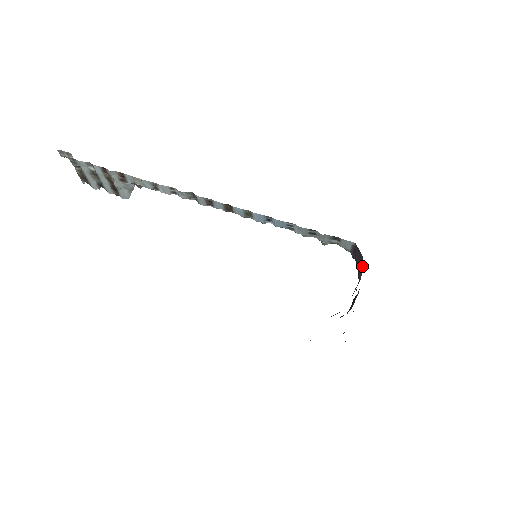
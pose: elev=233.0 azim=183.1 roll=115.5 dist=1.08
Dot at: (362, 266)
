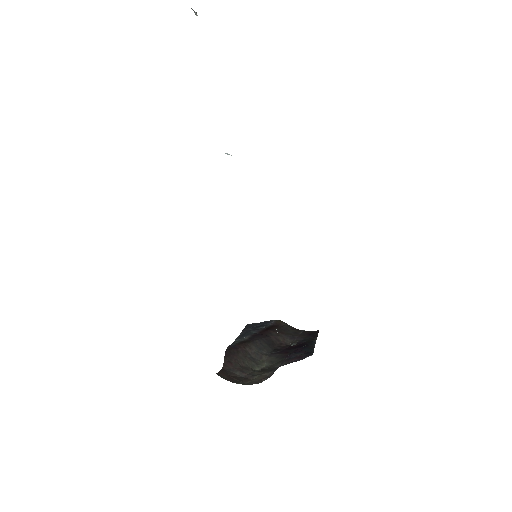
Dot at: occluded
